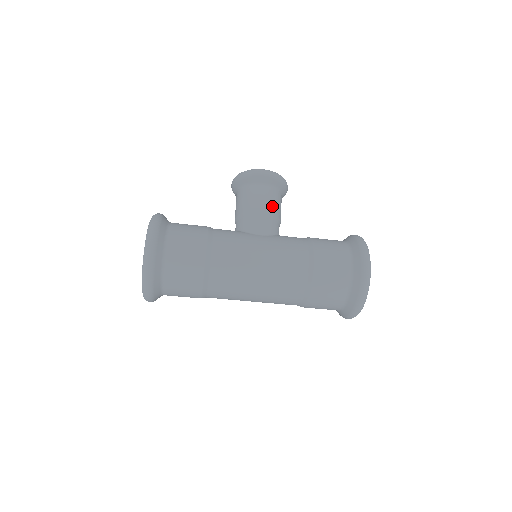
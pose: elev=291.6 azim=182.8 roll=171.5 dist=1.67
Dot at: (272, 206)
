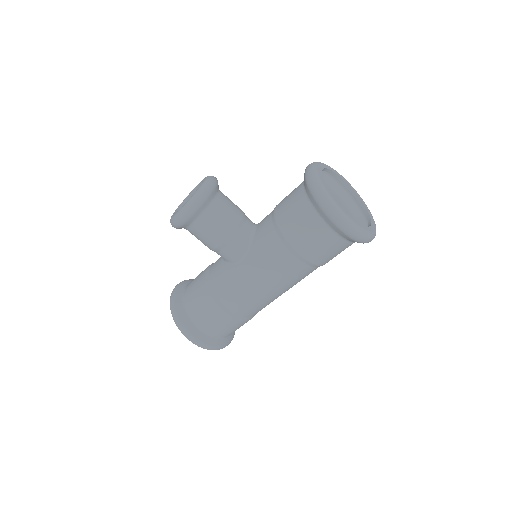
Dot at: (222, 229)
